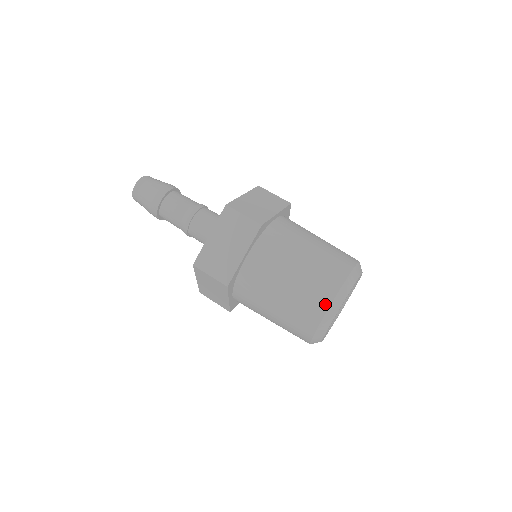
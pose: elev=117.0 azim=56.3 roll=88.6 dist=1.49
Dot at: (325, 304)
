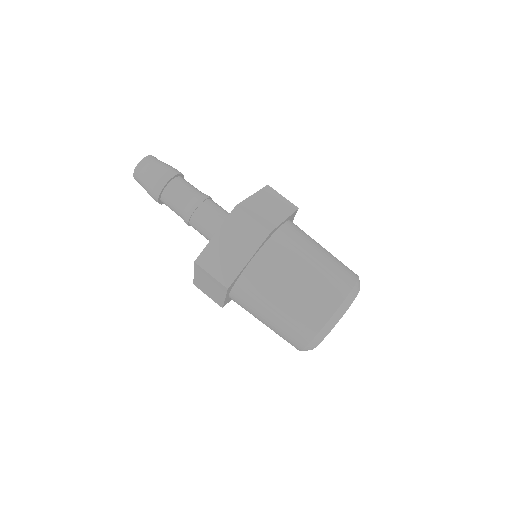
Dot at: (323, 319)
